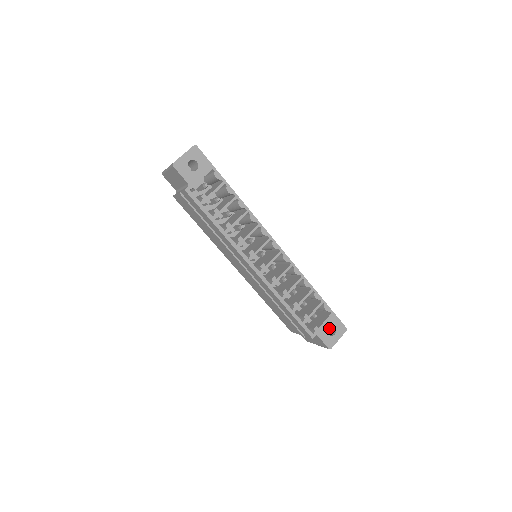
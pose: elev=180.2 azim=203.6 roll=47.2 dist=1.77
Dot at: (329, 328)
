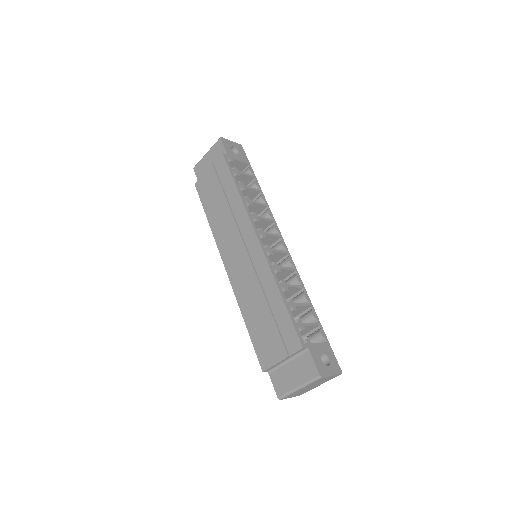
Dot at: occluded
